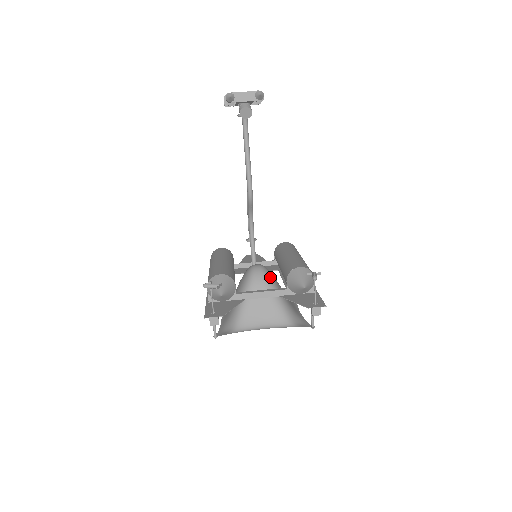
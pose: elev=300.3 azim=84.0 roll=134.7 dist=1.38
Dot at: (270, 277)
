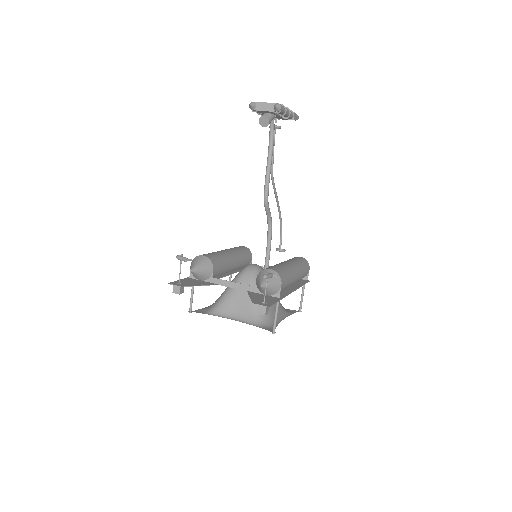
Dot at: occluded
